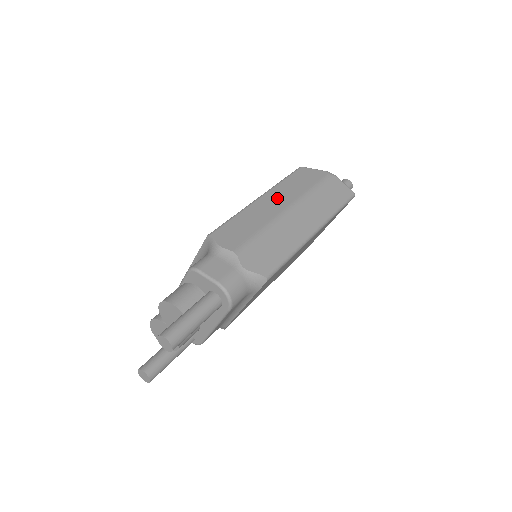
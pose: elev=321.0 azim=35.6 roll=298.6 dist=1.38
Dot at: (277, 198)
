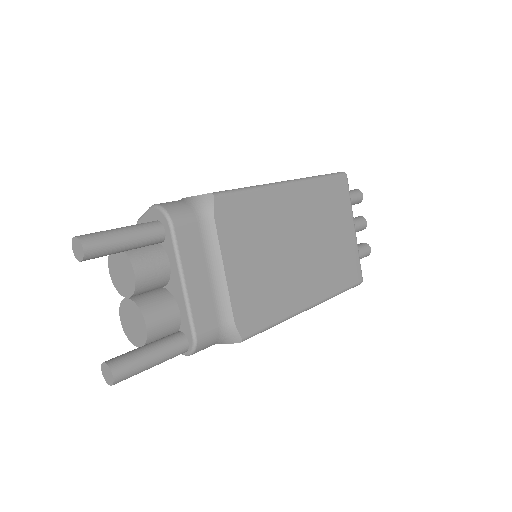
Dot at: occluded
